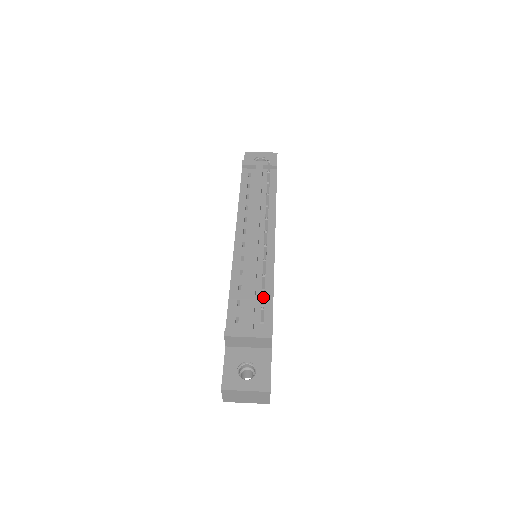
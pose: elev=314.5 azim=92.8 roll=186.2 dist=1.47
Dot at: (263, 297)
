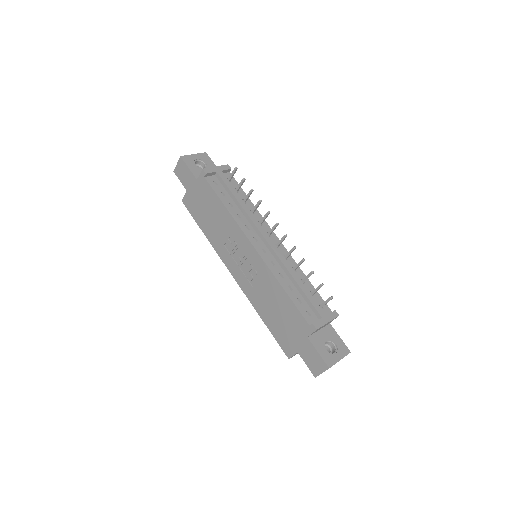
Dot at: occluded
